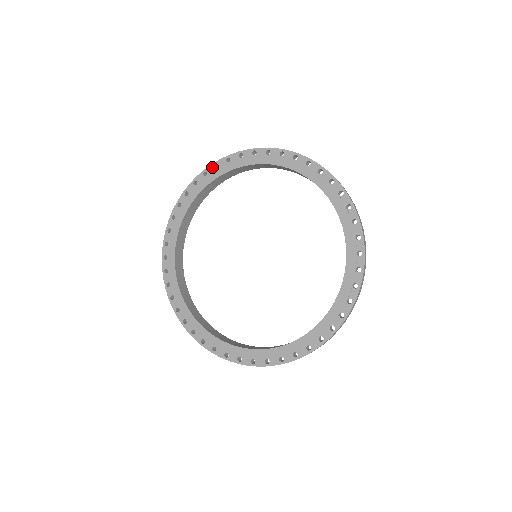
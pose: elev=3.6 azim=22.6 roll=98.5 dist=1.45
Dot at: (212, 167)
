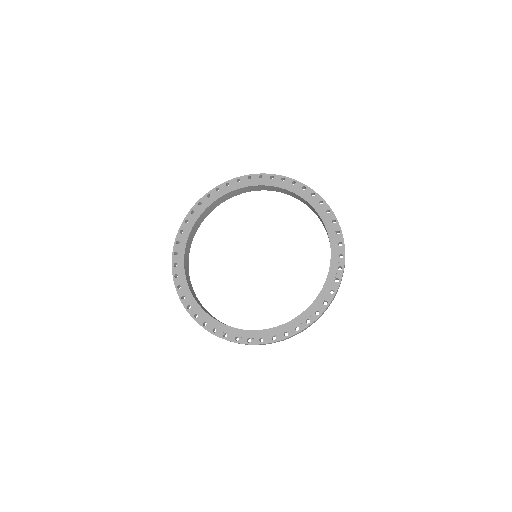
Dot at: (184, 224)
